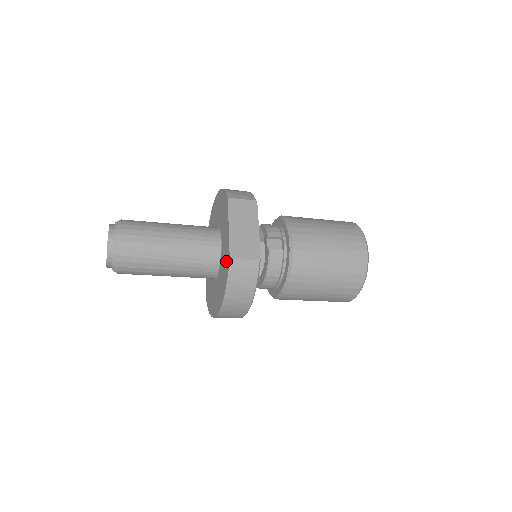
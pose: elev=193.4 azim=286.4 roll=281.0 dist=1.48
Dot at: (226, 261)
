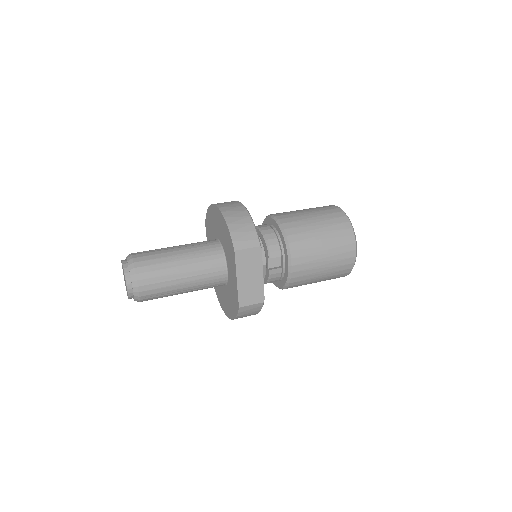
Dot at: (235, 300)
